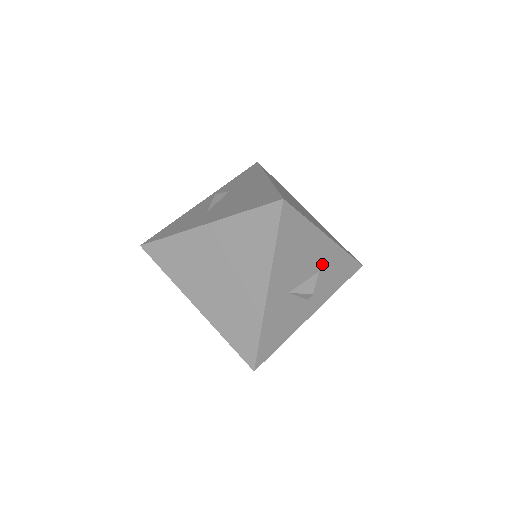
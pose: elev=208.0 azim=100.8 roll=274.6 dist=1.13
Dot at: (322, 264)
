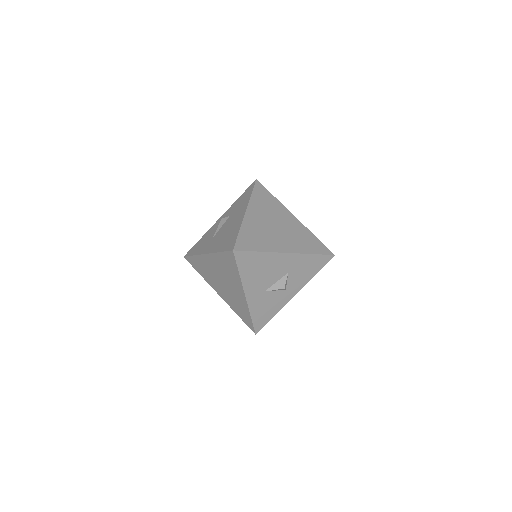
Dot at: (289, 268)
